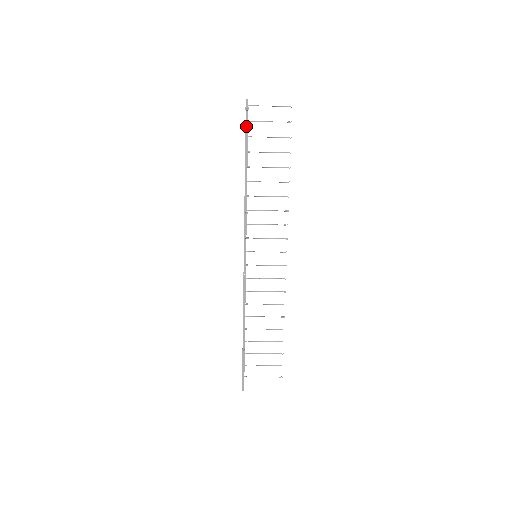
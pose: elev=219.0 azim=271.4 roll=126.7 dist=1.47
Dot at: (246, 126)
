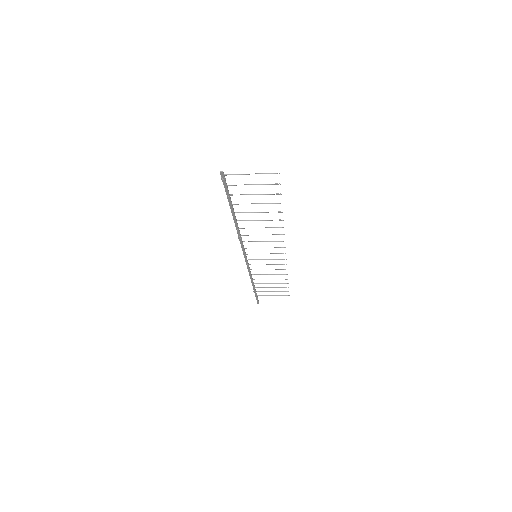
Dot at: (226, 190)
